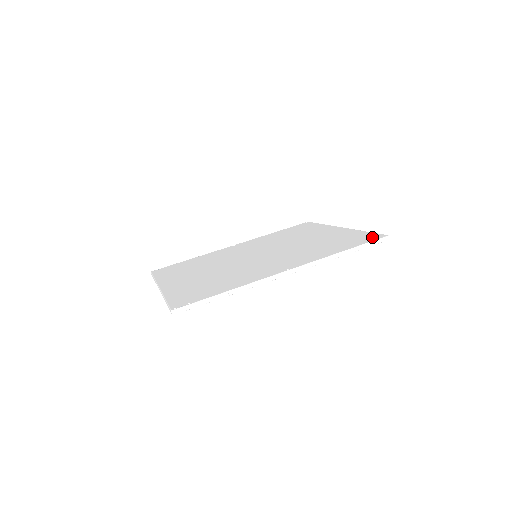
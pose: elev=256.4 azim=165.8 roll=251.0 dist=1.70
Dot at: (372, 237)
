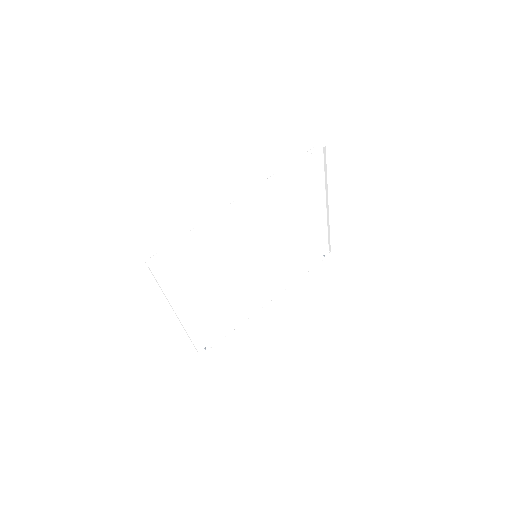
Dot at: (314, 156)
